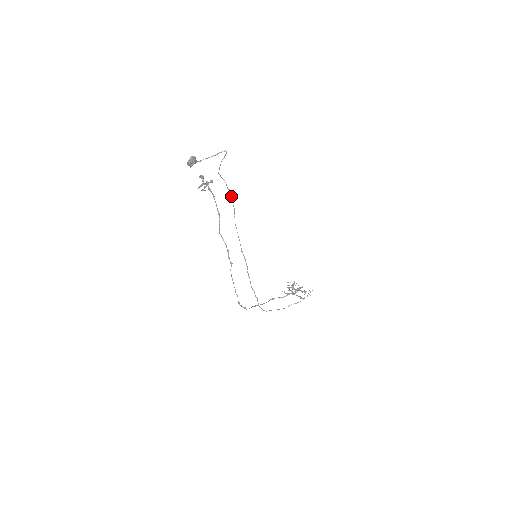
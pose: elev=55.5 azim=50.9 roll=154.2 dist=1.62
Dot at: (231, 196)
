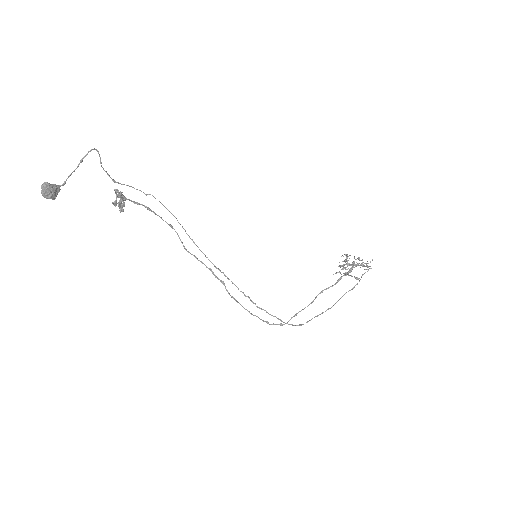
Dot at: (159, 201)
